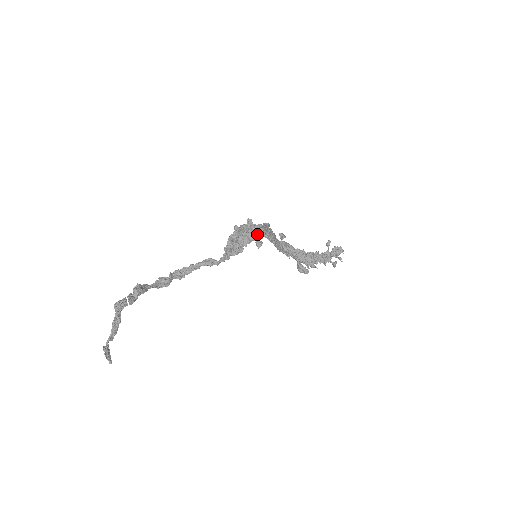
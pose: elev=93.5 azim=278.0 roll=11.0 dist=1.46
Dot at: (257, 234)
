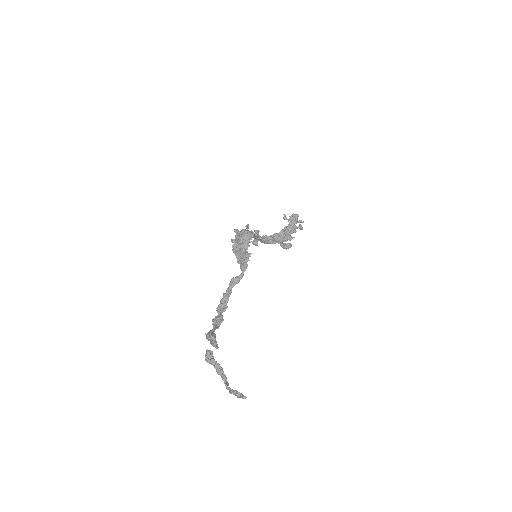
Dot at: (248, 236)
